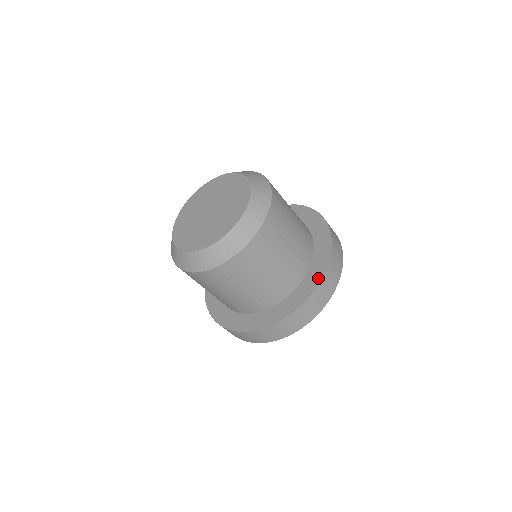
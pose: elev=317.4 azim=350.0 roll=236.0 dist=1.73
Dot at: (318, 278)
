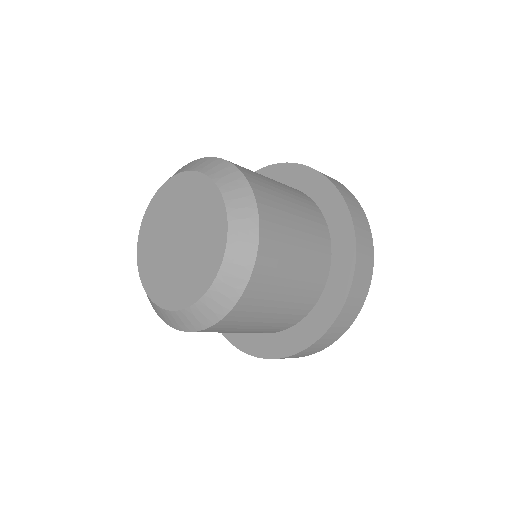
Dot at: (349, 228)
